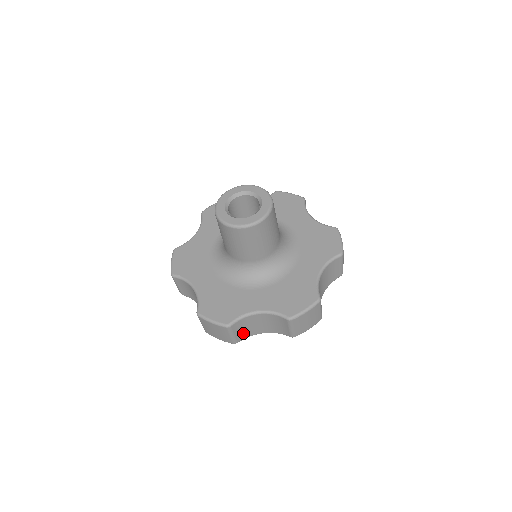
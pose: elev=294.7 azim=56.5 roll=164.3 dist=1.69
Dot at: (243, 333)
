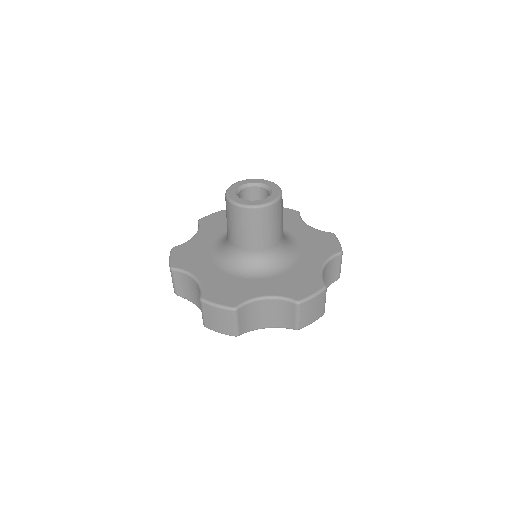
Dot at: (184, 291)
